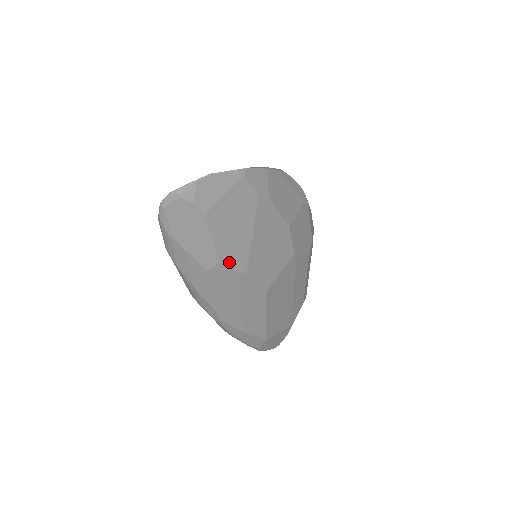
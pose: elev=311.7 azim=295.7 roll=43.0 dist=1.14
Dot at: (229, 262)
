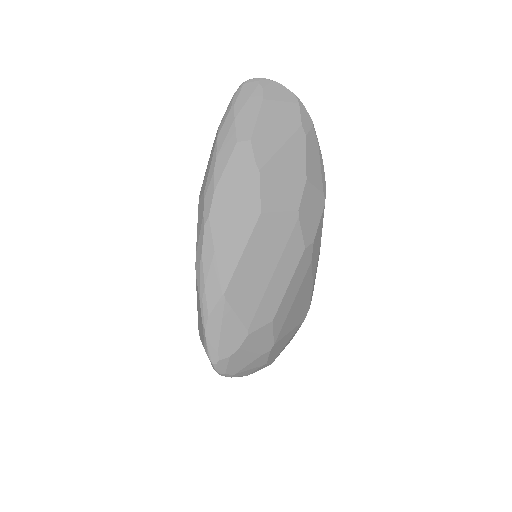
Dot at: (255, 147)
